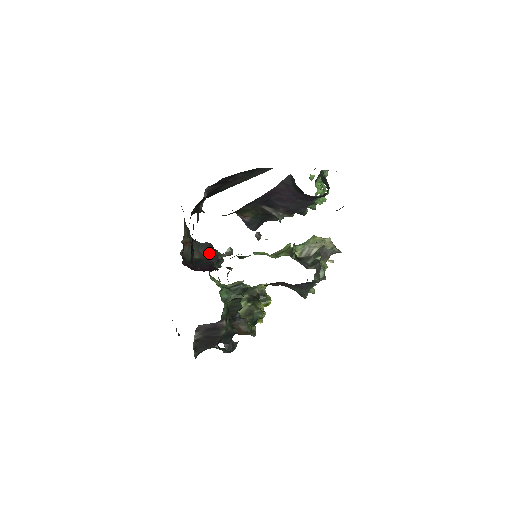
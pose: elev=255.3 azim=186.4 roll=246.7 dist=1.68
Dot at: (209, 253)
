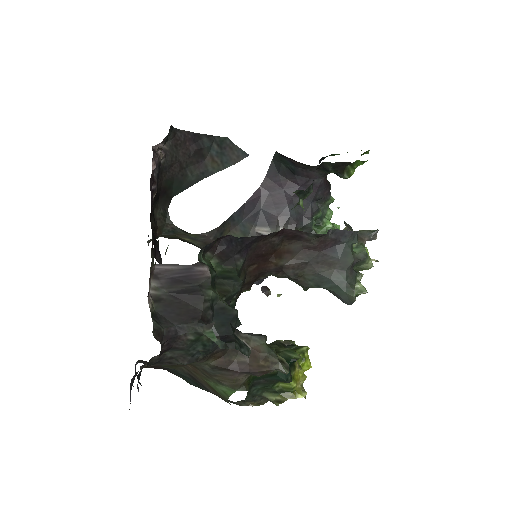
Dot at: occluded
